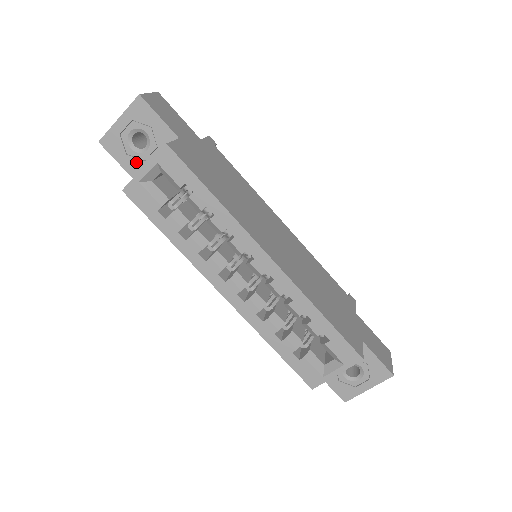
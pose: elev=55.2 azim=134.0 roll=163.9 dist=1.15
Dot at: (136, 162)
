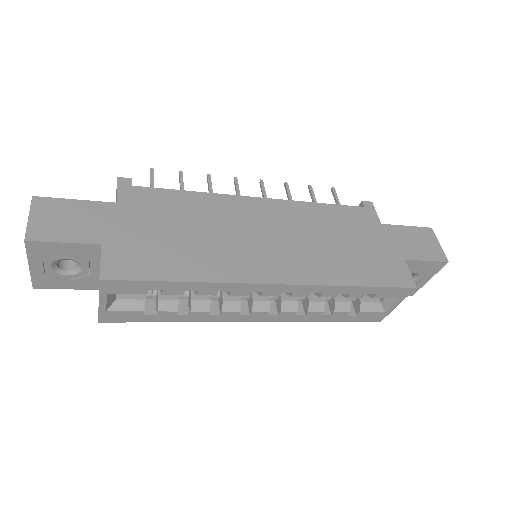
Dot at: (83, 280)
